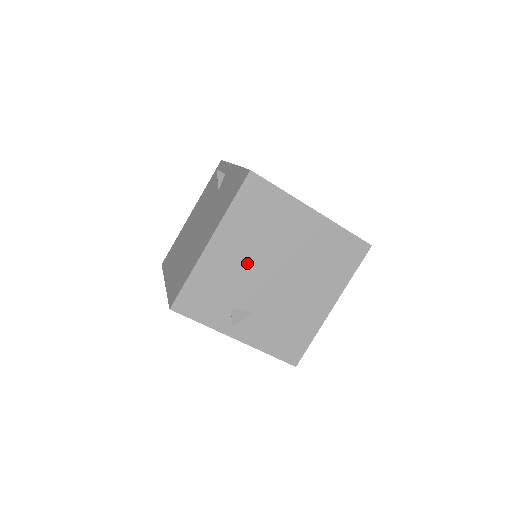
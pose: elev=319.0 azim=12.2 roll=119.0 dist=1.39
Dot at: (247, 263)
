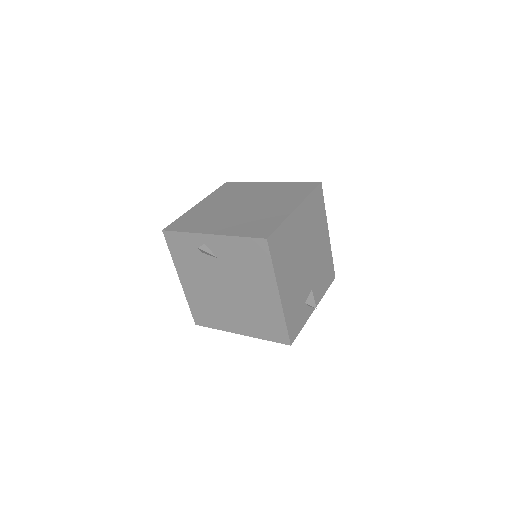
Dot at: (296, 276)
